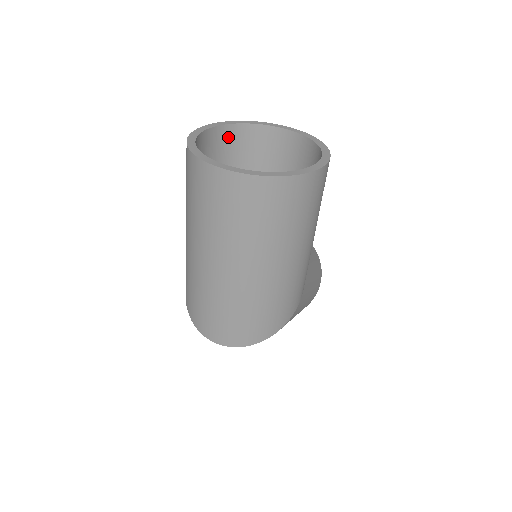
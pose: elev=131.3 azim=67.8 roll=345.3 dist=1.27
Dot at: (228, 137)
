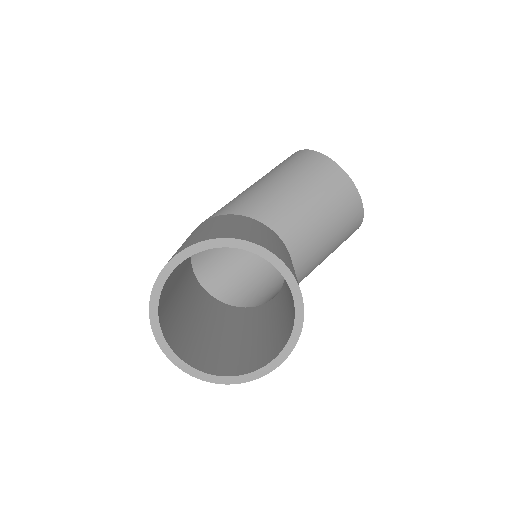
Dot at: occluded
